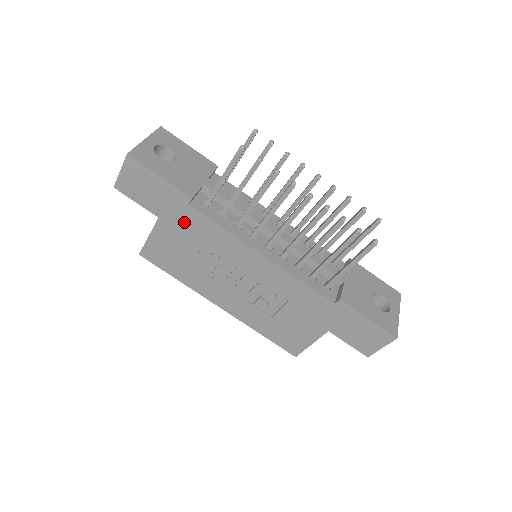
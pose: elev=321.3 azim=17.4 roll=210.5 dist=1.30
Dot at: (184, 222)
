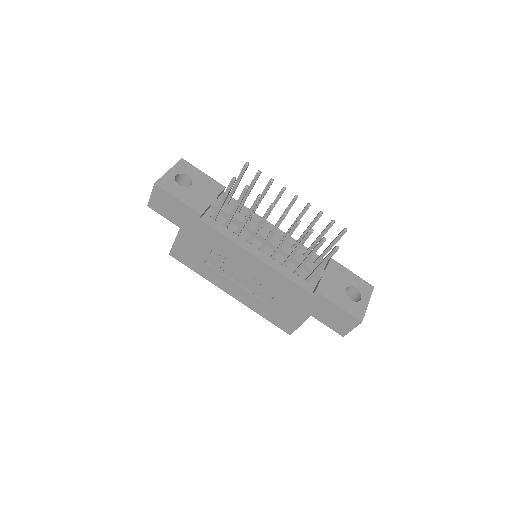
Dot at: (198, 232)
